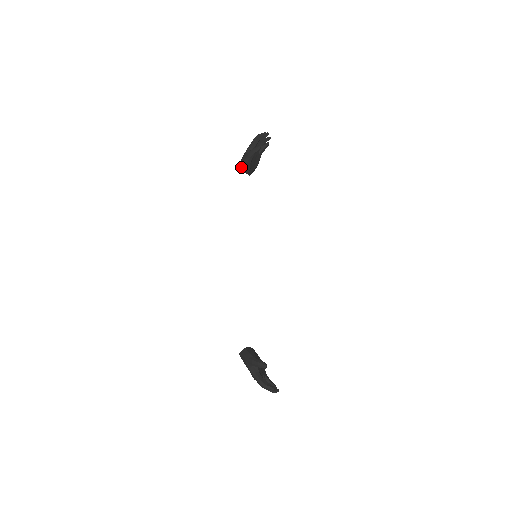
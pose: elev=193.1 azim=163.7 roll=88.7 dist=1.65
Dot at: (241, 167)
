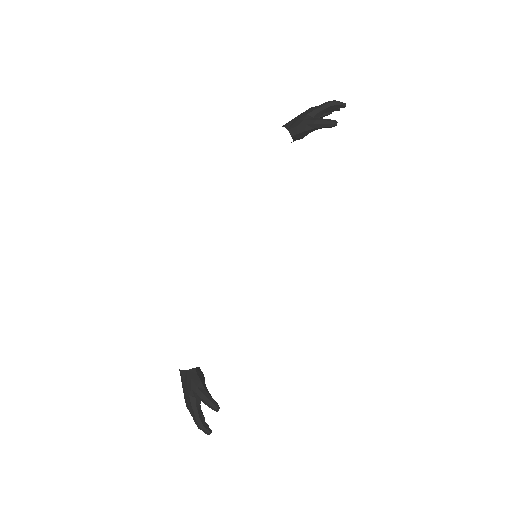
Dot at: (294, 130)
